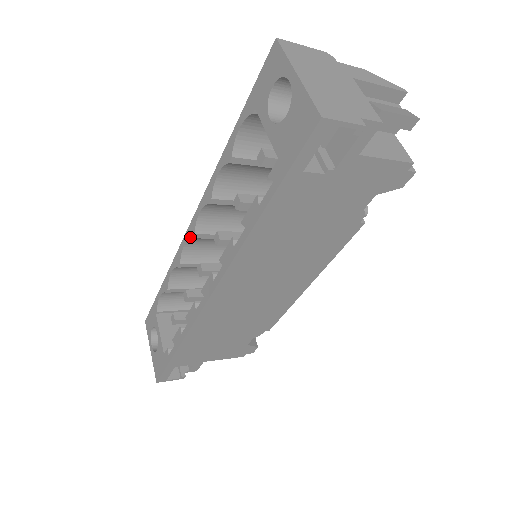
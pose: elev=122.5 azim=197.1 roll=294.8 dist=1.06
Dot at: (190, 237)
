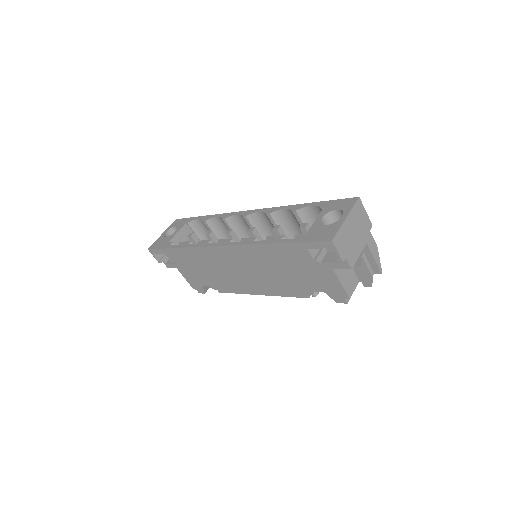
Dot at: (243, 215)
